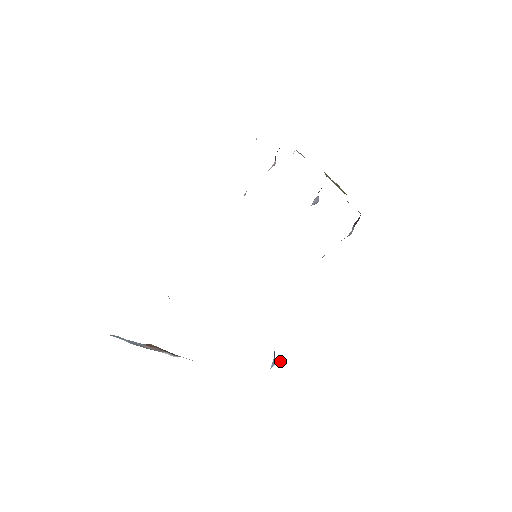
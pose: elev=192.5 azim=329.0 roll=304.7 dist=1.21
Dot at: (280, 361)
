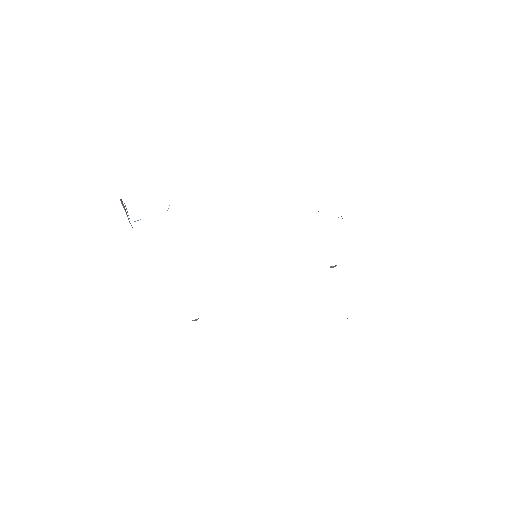
Dot at: occluded
